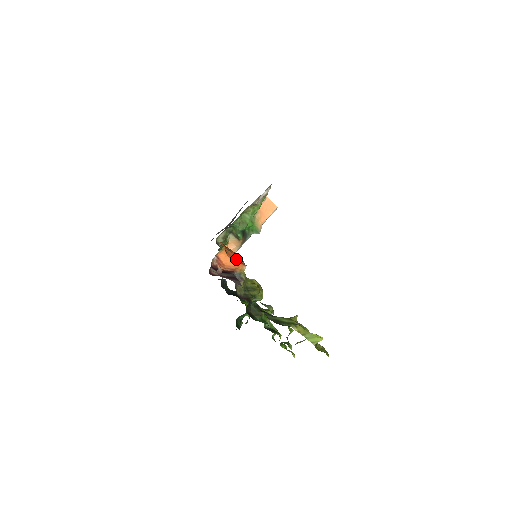
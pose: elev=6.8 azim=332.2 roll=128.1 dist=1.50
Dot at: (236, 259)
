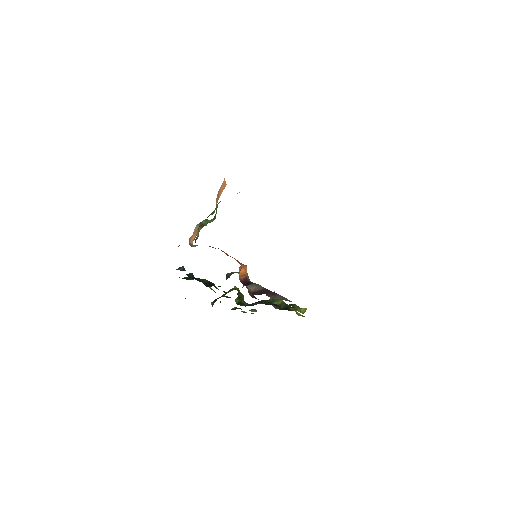
Dot at: occluded
